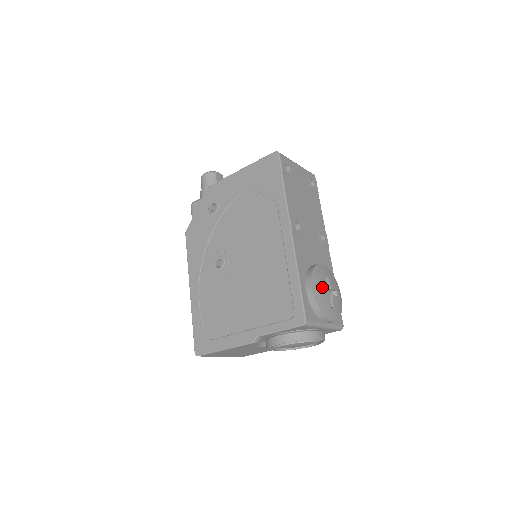
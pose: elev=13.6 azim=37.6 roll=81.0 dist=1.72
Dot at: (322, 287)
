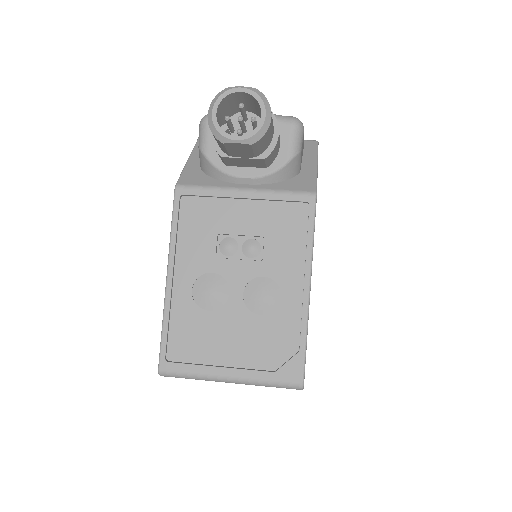
Dot at: occluded
